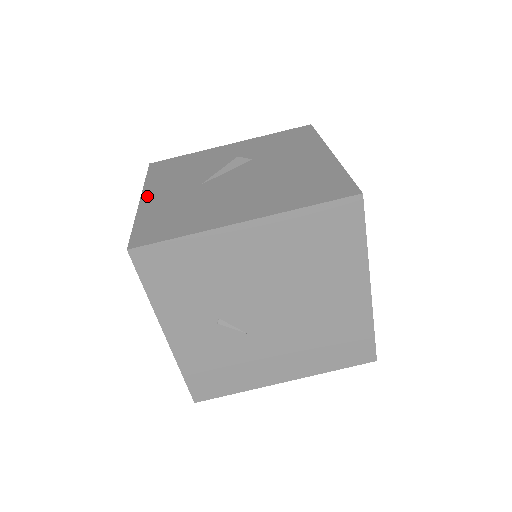
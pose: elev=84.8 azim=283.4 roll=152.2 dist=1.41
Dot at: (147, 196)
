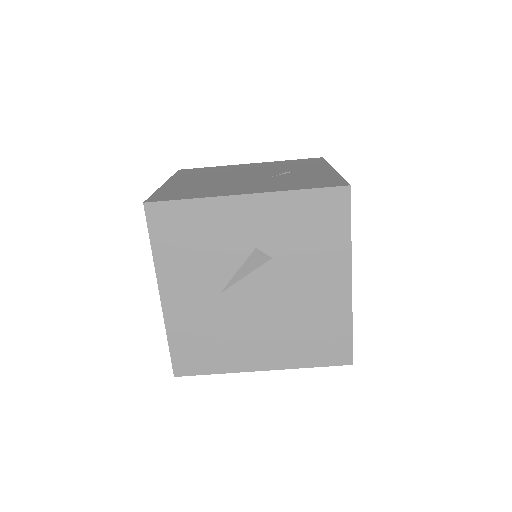
Dot at: (166, 295)
